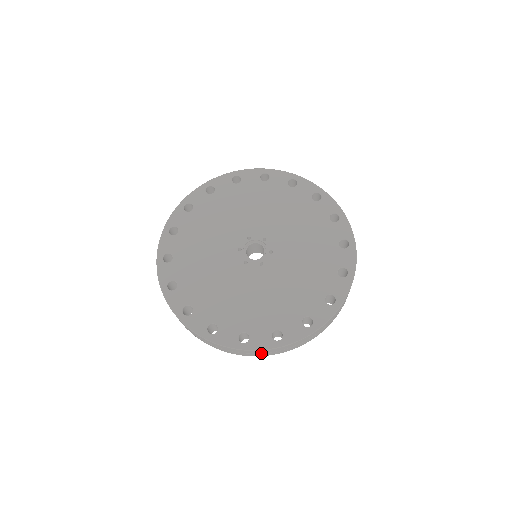
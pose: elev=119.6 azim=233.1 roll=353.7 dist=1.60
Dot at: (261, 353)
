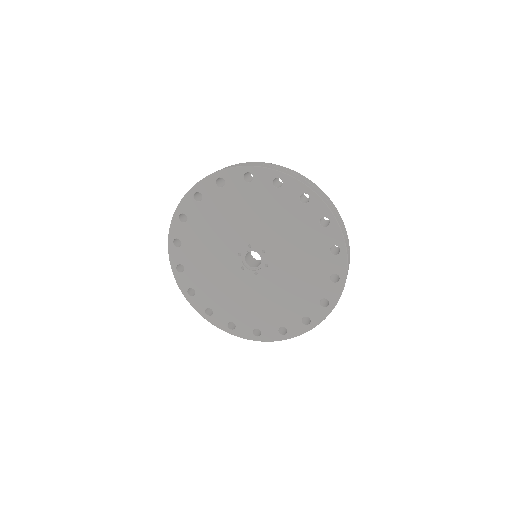
Dot at: occluded
